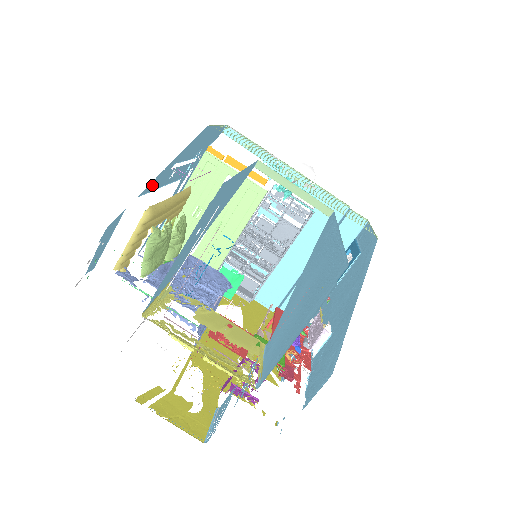
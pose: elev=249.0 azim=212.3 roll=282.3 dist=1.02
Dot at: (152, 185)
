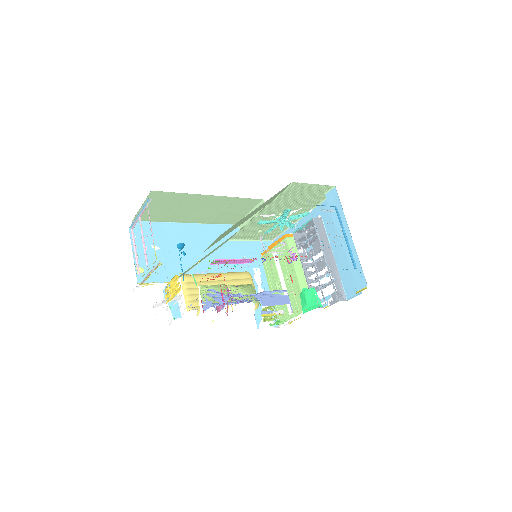
Dot at: (195, 272)
